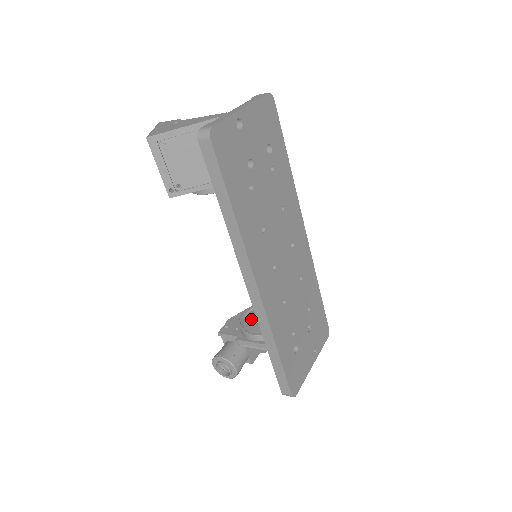
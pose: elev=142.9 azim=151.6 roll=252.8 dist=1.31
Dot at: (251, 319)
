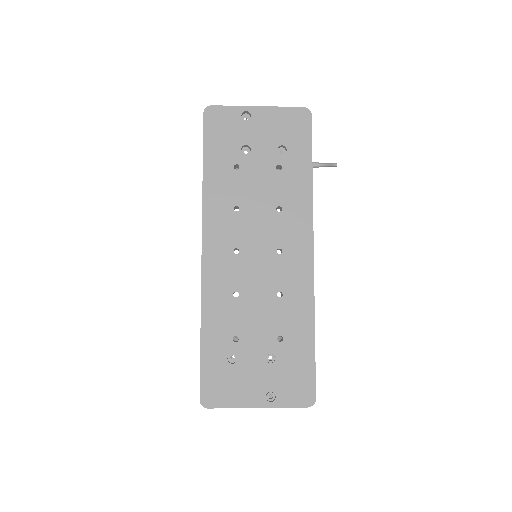
Dot at: occluded
